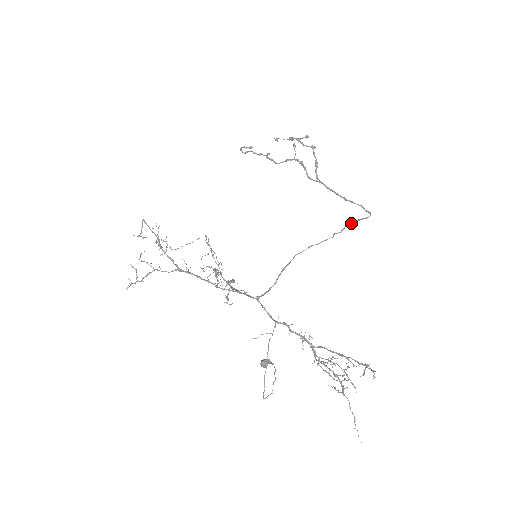
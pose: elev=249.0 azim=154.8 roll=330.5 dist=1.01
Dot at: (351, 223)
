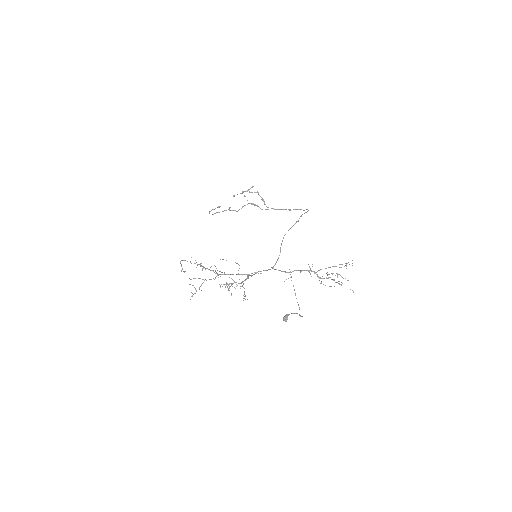
Dot at: (301, 216)
